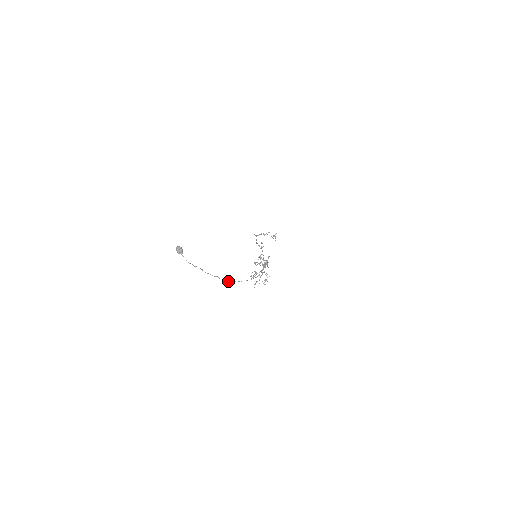
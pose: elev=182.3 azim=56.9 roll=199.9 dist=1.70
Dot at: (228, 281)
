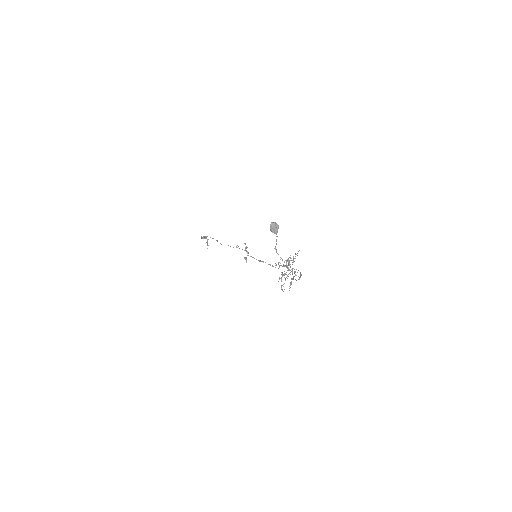
Dot at: (293, 278)
